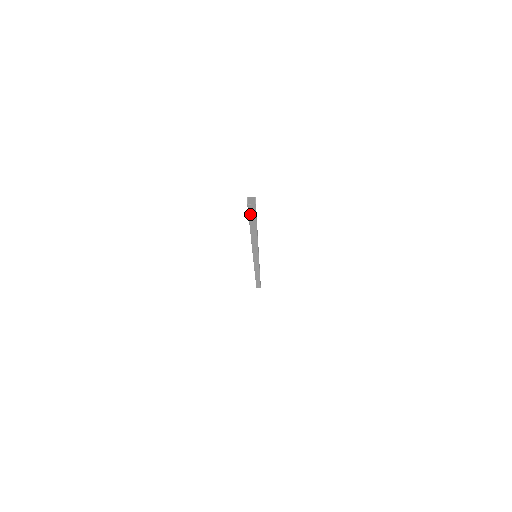
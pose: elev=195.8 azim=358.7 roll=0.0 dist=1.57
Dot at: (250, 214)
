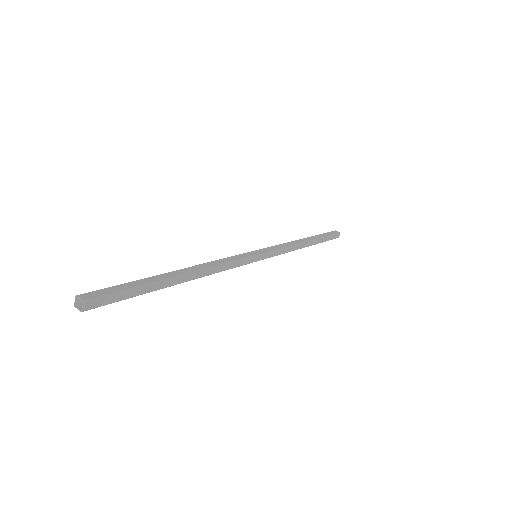
Dot at: occluded
